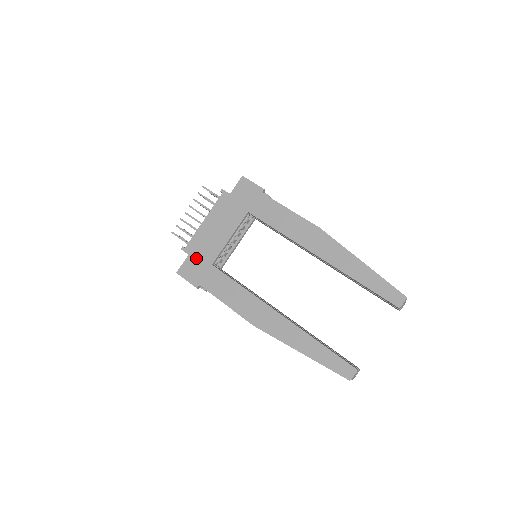
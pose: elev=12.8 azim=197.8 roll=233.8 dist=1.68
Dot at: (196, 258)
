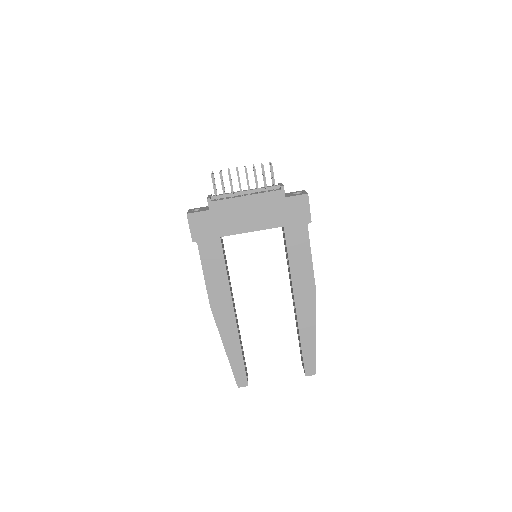
Dot at: (213, 219)
